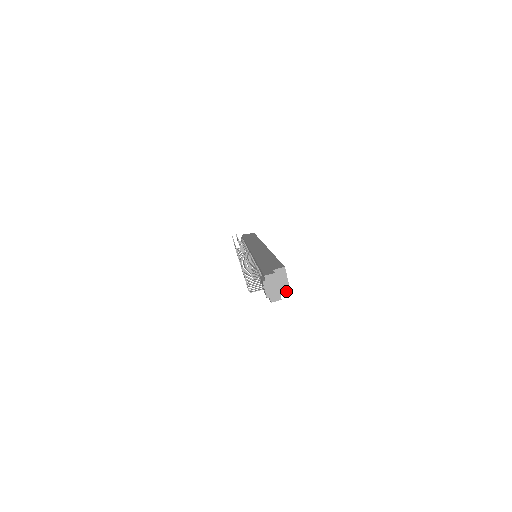
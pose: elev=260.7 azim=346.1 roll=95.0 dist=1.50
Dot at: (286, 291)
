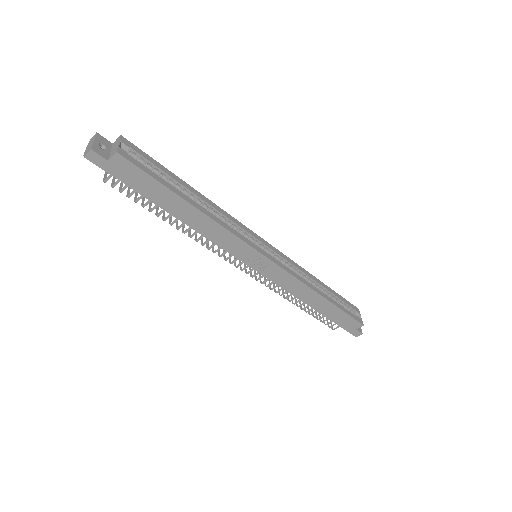
Dot at: (114, 153)
